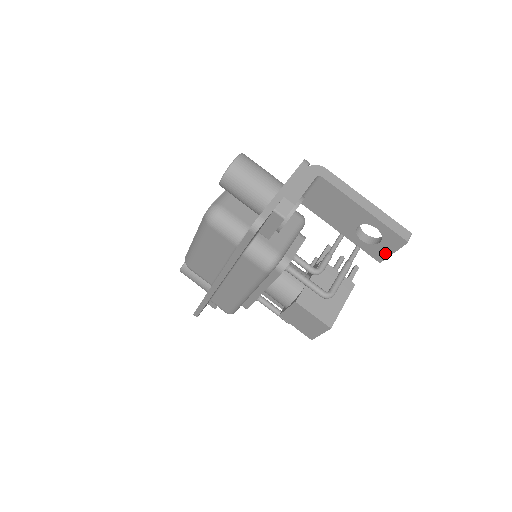
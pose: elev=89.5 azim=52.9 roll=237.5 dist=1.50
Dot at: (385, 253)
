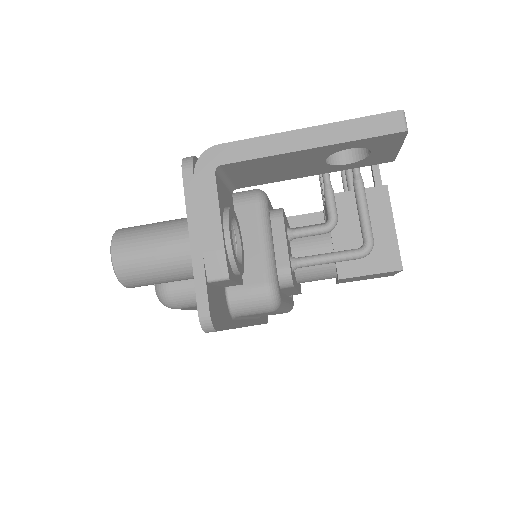
Dot at: (390, 153)
